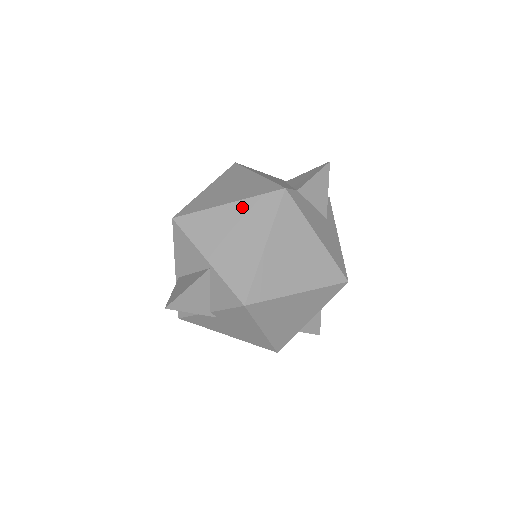
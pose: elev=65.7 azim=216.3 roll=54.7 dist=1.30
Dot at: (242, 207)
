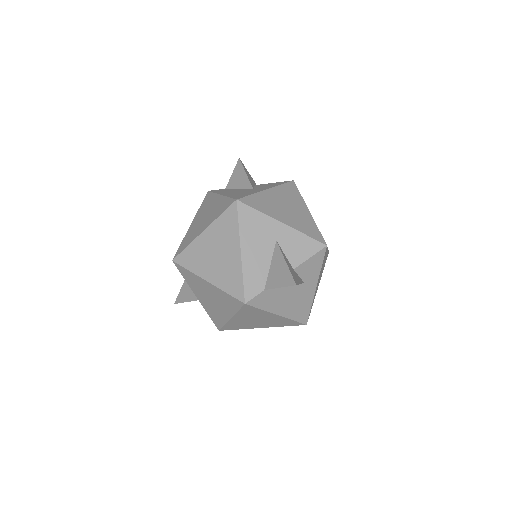
Dot at: (216, 291)
